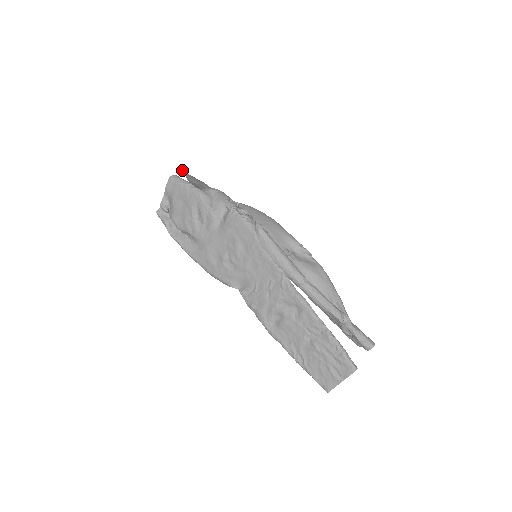
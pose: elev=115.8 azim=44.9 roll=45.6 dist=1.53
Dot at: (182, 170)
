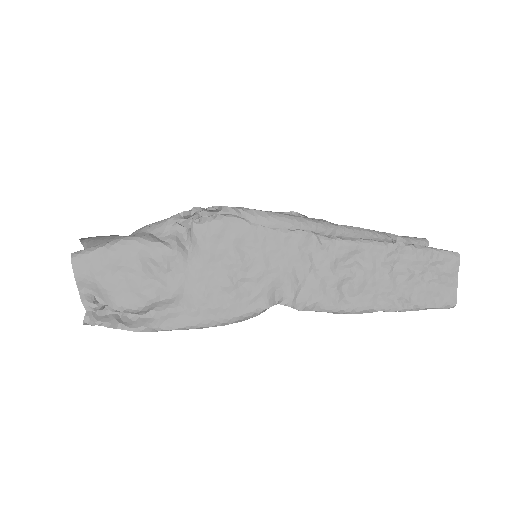
Dot at: occluded
